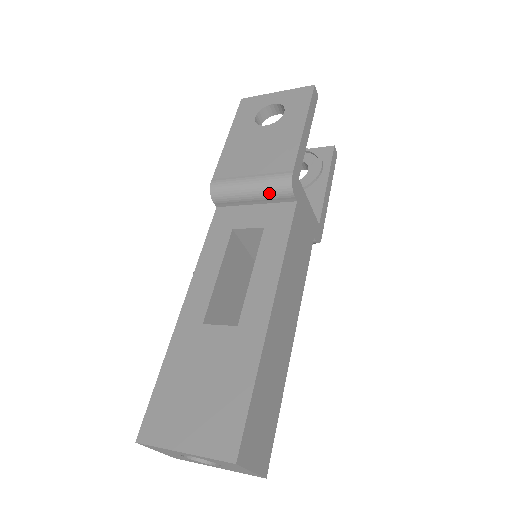
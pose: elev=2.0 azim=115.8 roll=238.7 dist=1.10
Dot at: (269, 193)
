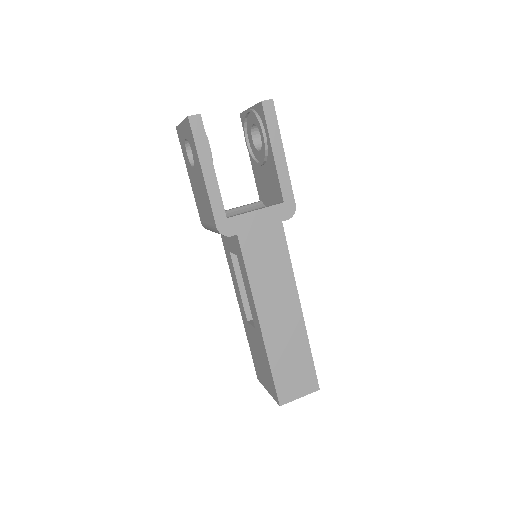
Dot at: occluded
